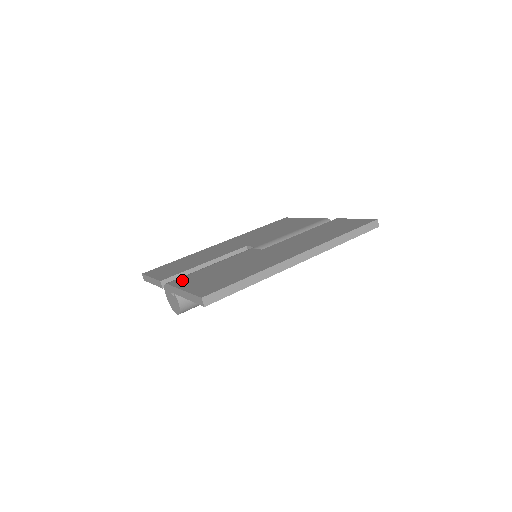
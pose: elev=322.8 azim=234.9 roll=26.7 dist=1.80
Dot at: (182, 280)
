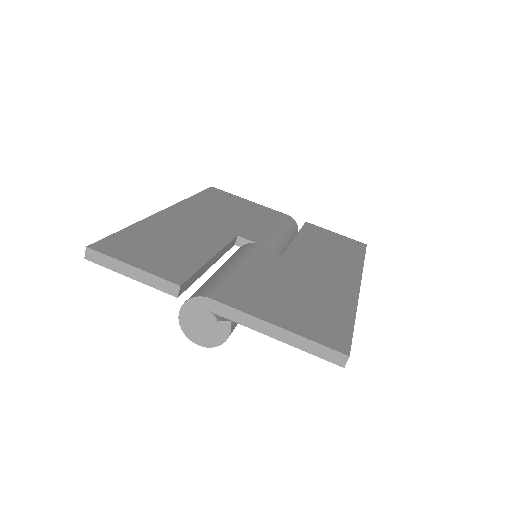
Dot at: (236, 296)
